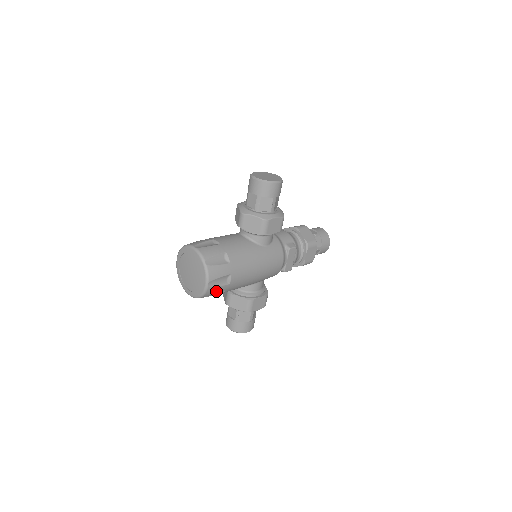
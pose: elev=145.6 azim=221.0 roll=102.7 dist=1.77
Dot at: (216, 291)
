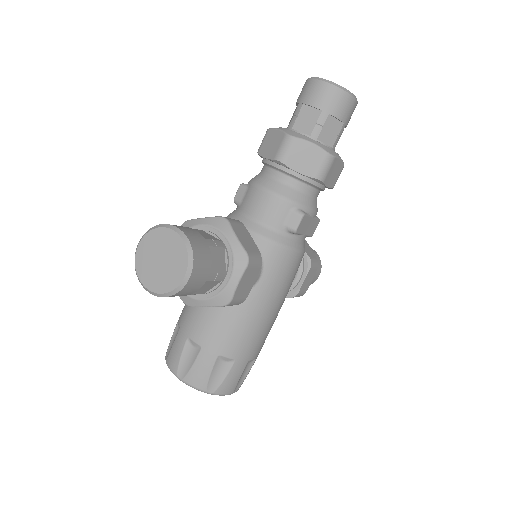
Dot at: occluded
